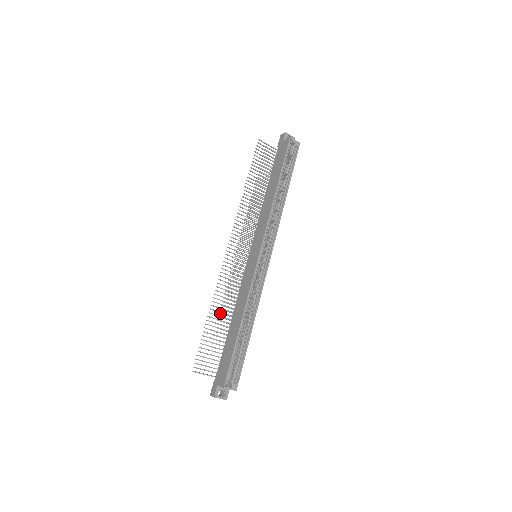
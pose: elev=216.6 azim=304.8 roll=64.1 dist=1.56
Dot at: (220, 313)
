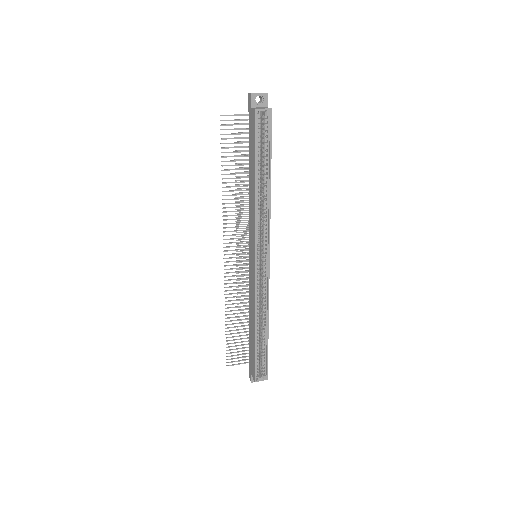
Dot at: occluded
